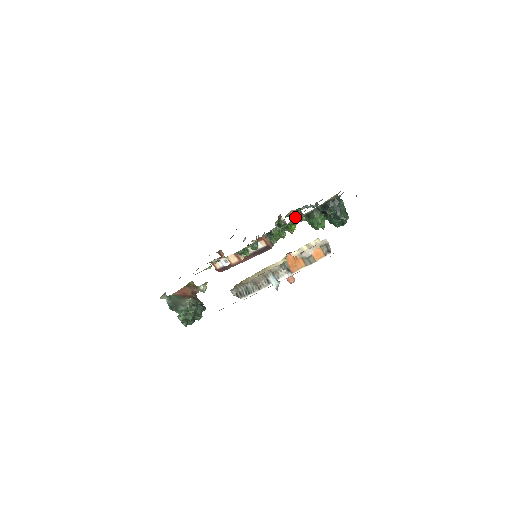
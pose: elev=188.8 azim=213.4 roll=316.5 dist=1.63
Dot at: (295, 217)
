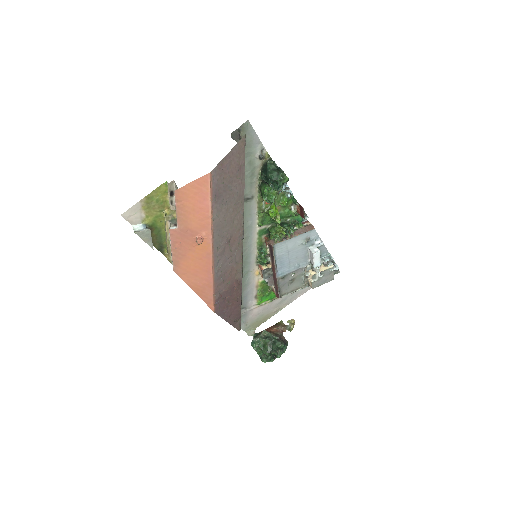
Dot at: (272, 204)
